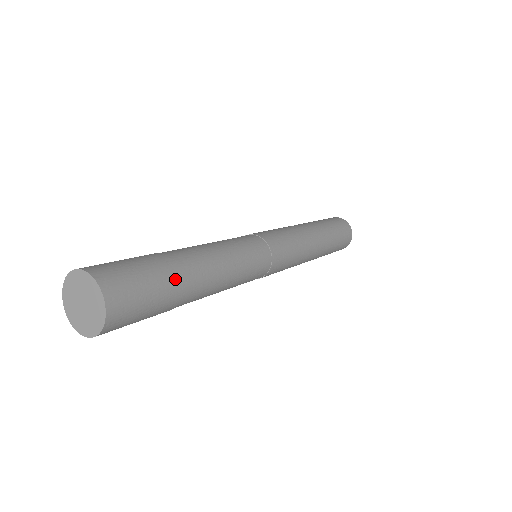
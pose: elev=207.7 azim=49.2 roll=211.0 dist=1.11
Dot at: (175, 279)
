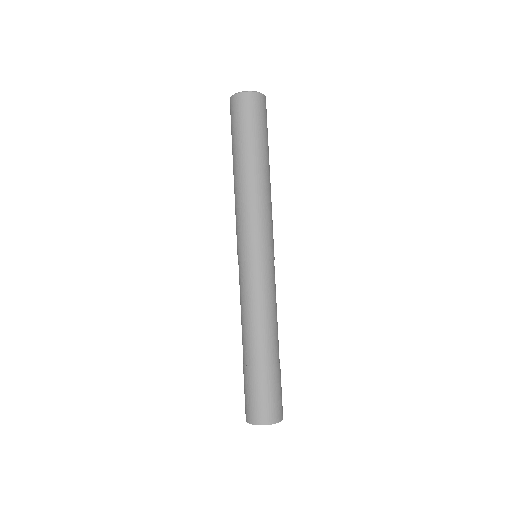
Dot at: occluded
